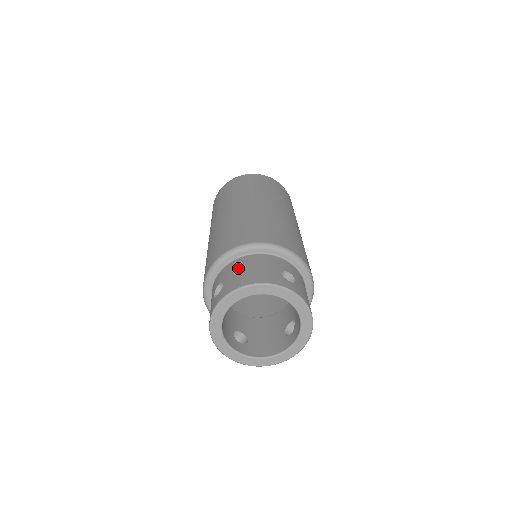
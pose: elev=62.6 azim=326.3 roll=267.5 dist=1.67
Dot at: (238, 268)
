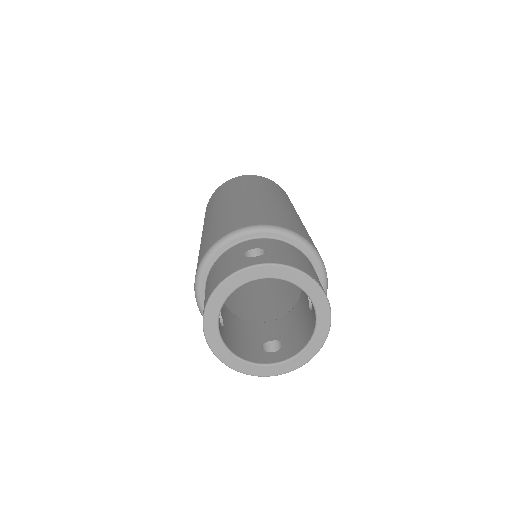
Dot at: (287, 249)
